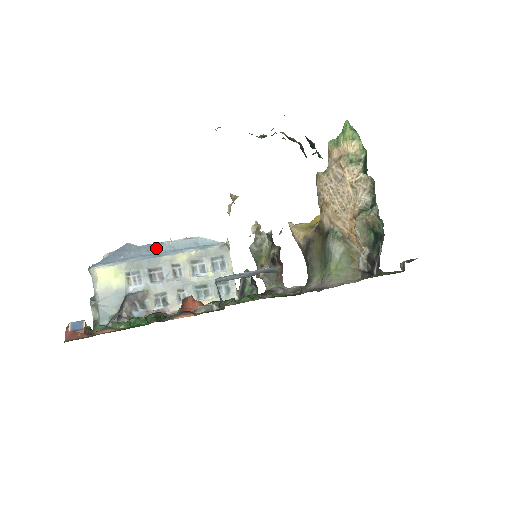
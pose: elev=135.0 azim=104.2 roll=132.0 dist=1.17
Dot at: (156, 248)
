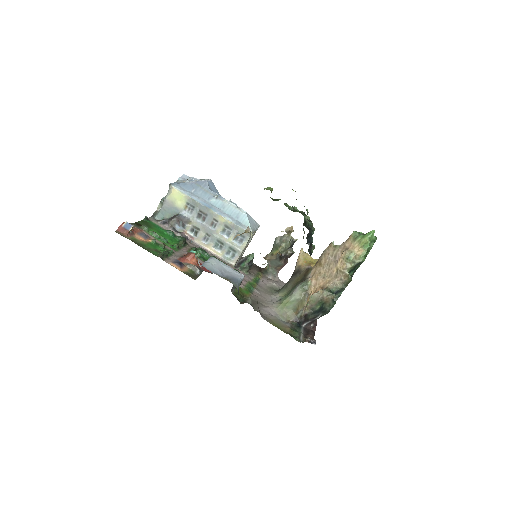
Dot at: (215, 200)
